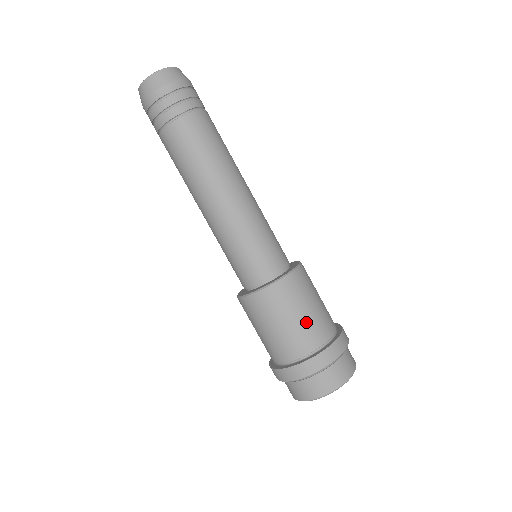
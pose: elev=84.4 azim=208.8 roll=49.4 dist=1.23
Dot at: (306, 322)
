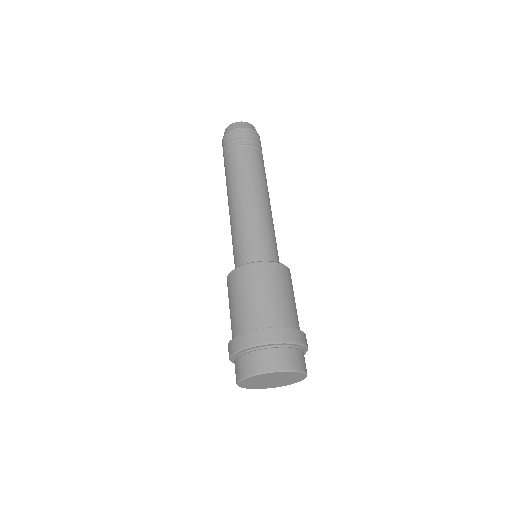
Dot at: (248, 305)
